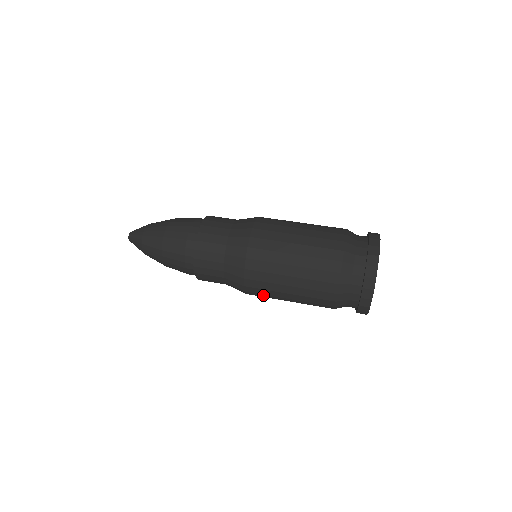
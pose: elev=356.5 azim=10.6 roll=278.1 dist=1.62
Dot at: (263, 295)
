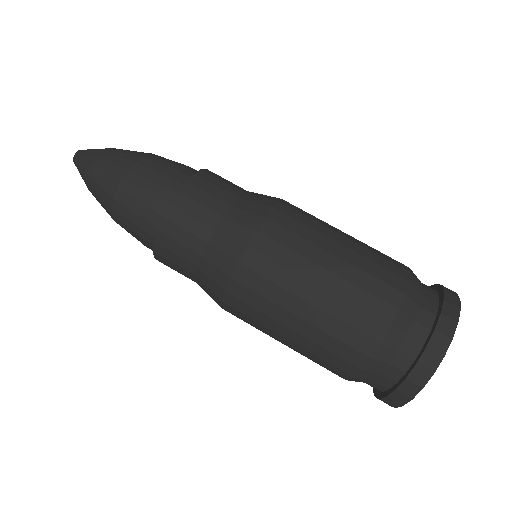
Dot at: (256, 298)
